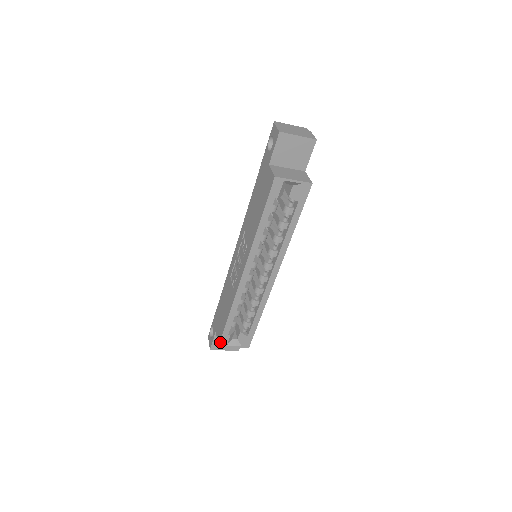
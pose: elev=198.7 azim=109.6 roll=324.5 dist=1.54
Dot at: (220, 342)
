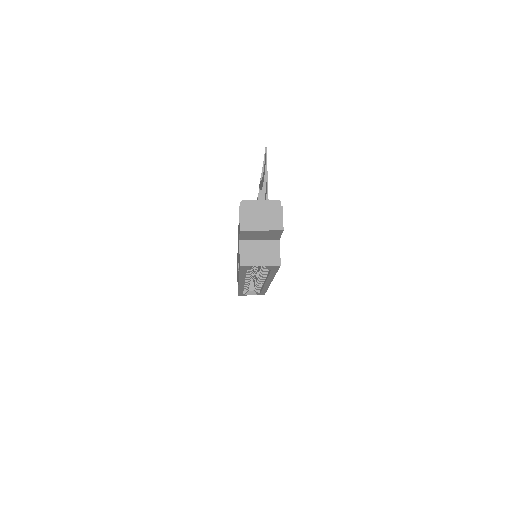
Dot at: (238, 295)
